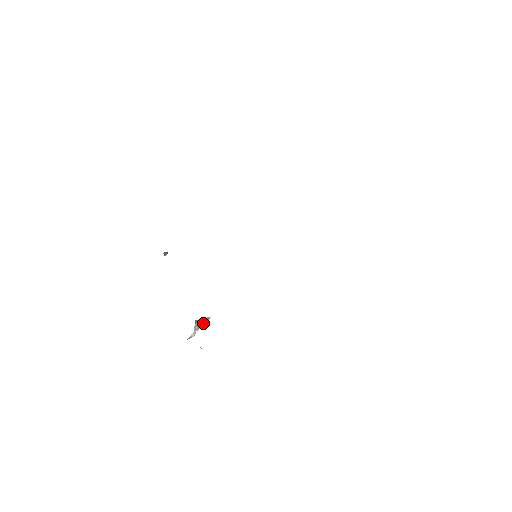
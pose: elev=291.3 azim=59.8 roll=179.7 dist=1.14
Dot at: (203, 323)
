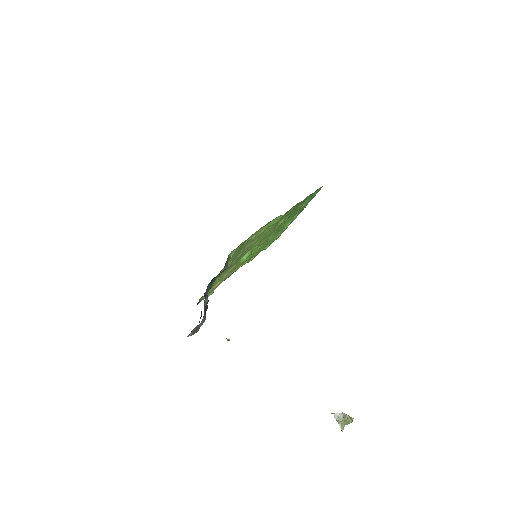
Dot at: (343, 415)
